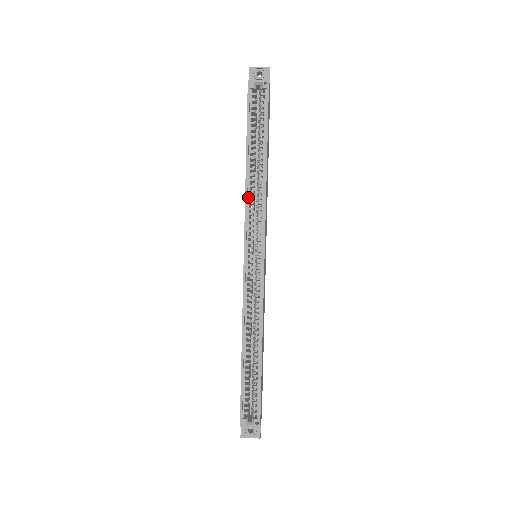
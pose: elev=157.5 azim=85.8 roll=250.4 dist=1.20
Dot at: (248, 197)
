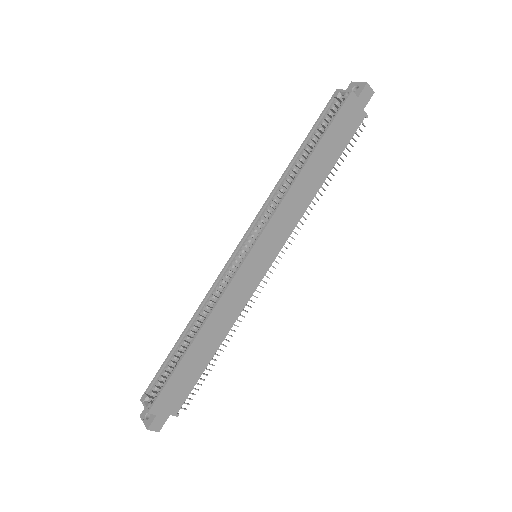
Dot at: (275, 193)
